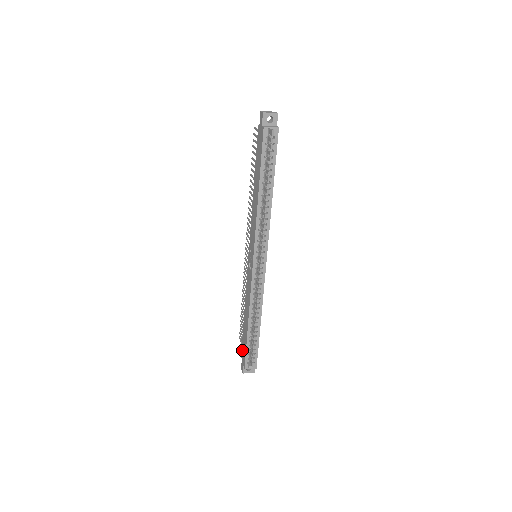
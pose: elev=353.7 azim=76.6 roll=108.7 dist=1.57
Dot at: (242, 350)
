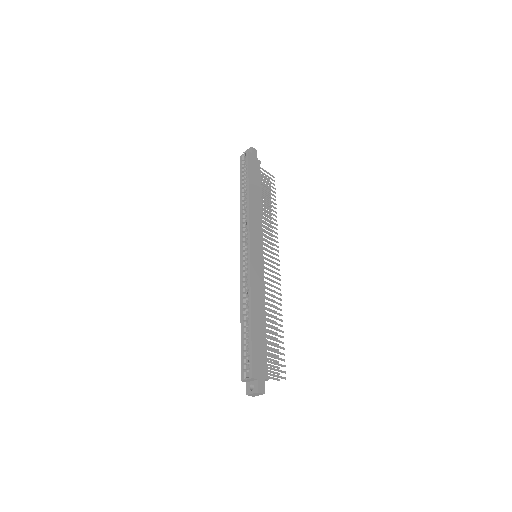
Dot at: occluded
